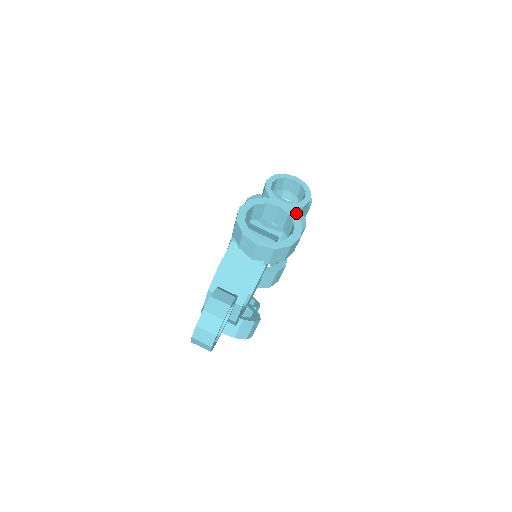
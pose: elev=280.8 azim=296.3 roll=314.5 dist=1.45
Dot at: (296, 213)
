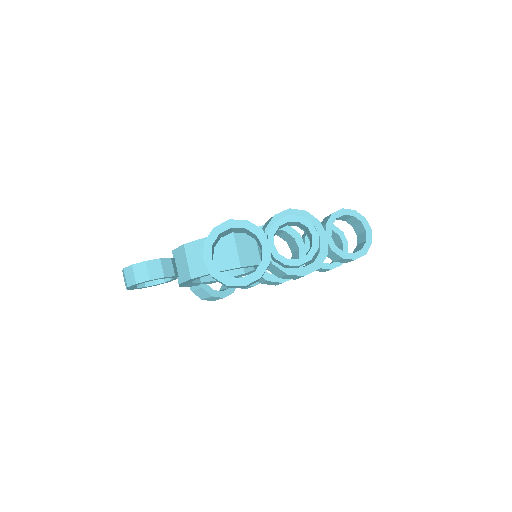
Dot at: (280, 263)
